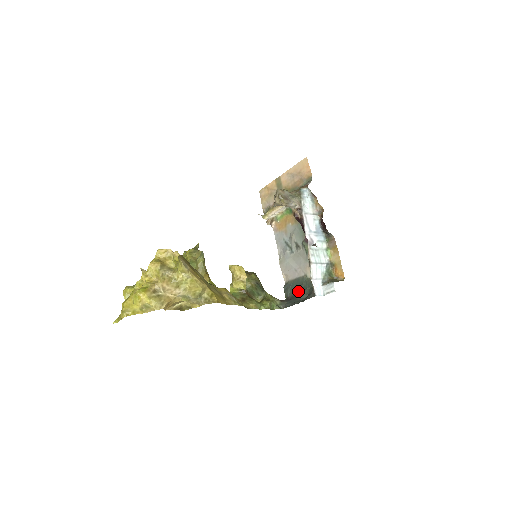
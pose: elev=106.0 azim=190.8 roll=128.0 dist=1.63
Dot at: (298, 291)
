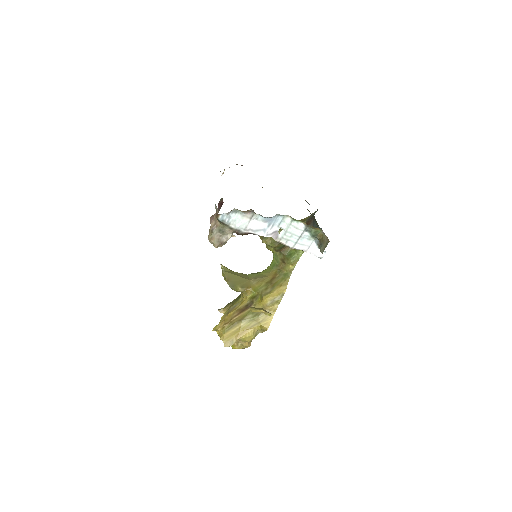
Dot at: occluded
